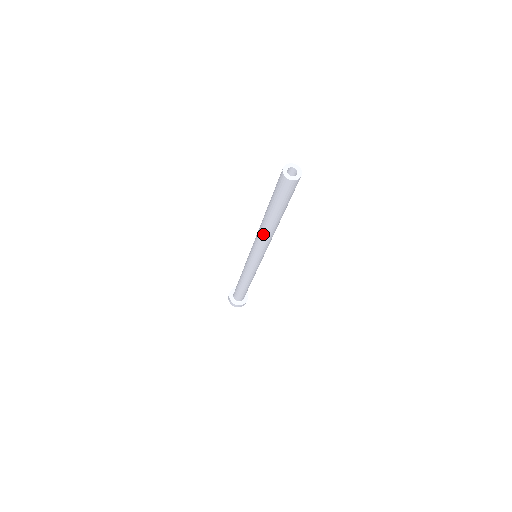
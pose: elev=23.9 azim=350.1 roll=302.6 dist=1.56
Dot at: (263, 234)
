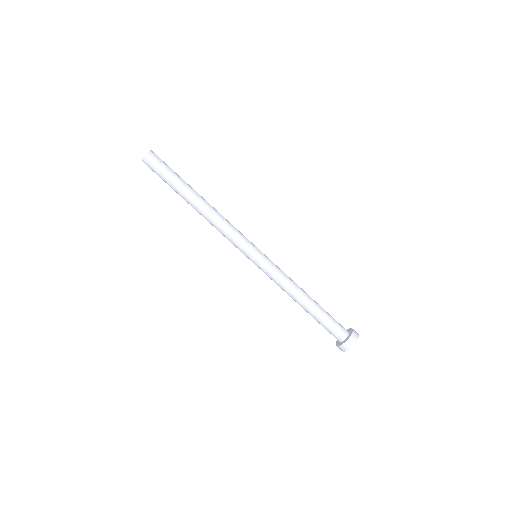
Dot at: (210, 218)
